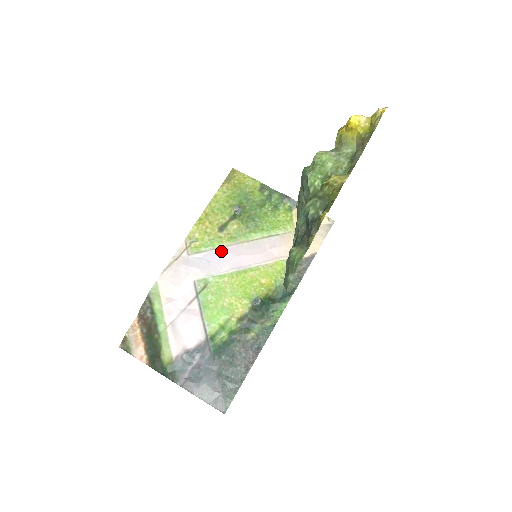
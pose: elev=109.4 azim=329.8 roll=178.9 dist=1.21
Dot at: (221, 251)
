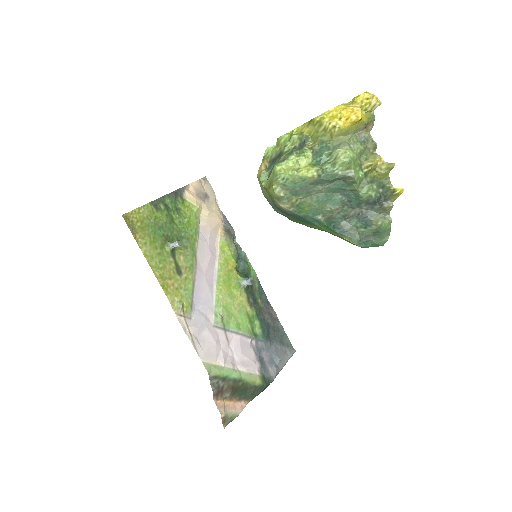
Dot at: (197, 286)
